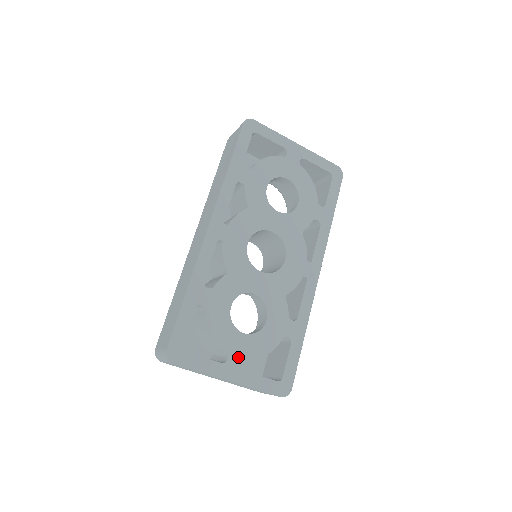
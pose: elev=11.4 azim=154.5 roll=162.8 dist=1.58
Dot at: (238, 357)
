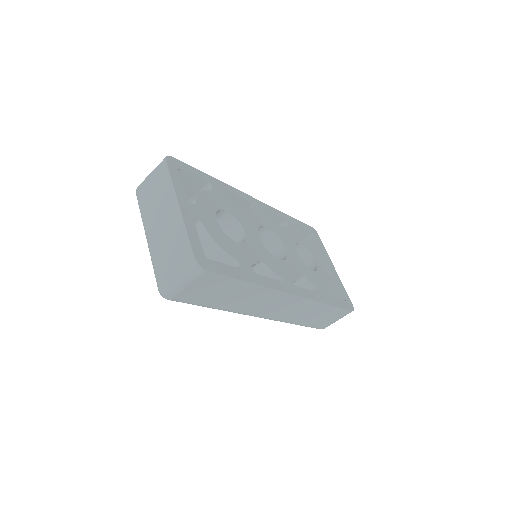
Dot at: (199, 214)
